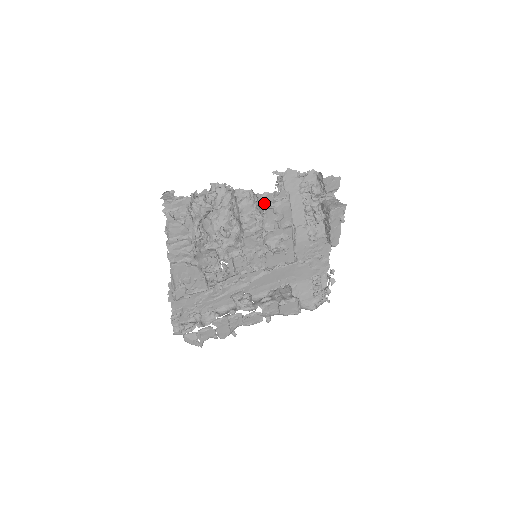
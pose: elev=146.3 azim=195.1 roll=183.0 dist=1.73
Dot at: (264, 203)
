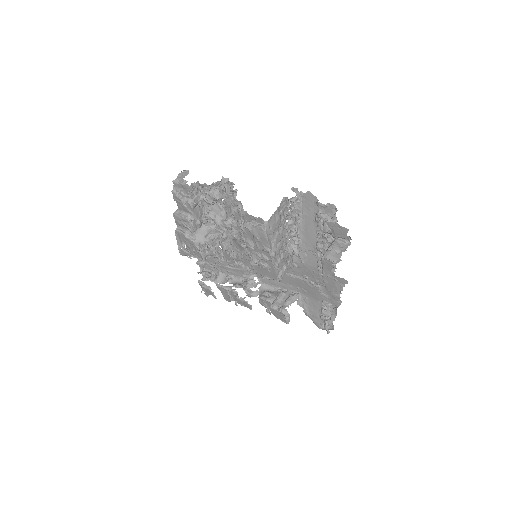
Dot at: (245, 220)
